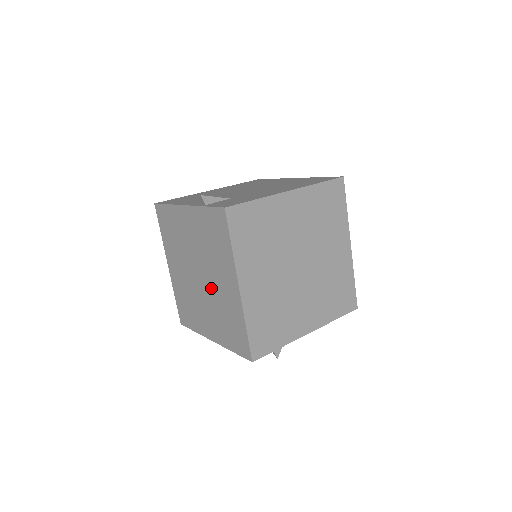
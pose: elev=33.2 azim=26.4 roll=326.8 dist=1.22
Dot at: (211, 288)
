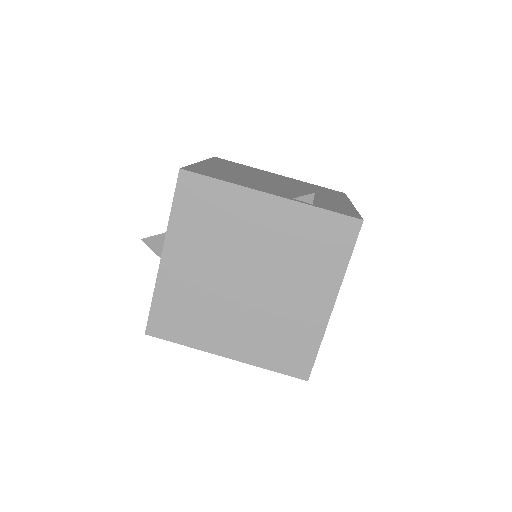
Dot at: (270, 298)
